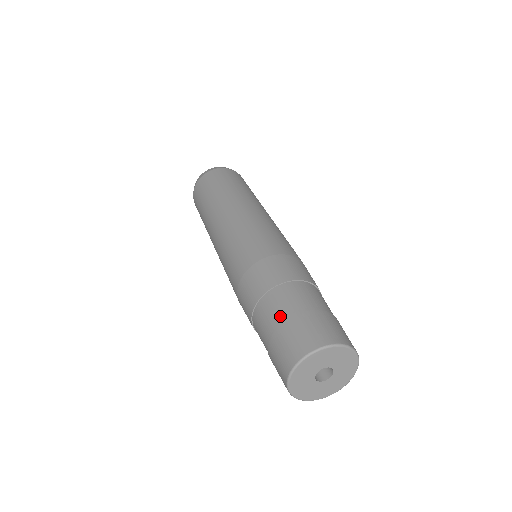
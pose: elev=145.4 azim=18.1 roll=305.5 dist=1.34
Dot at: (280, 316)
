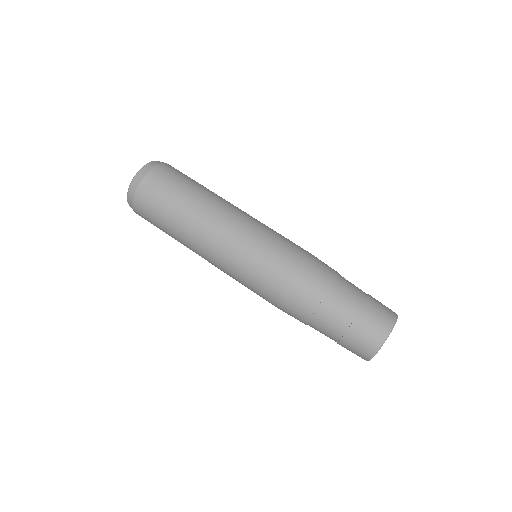
Dot at: (337, 330)
